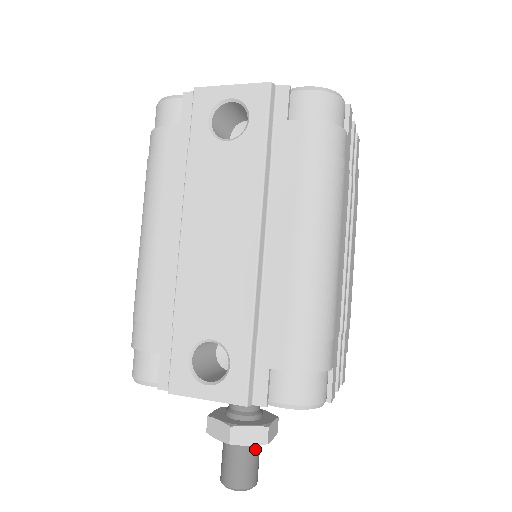
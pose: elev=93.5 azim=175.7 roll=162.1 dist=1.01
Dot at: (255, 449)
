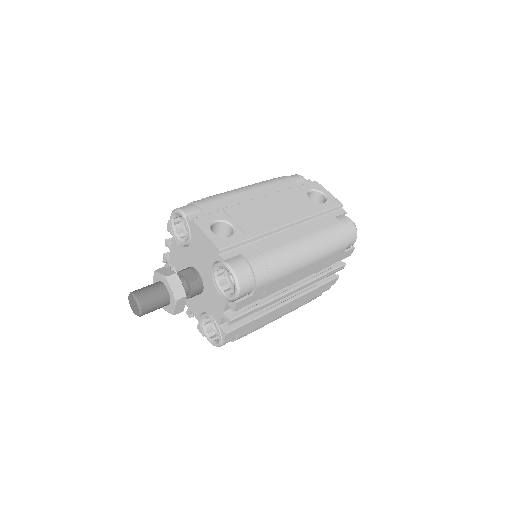
Dot at: (164, 300)
